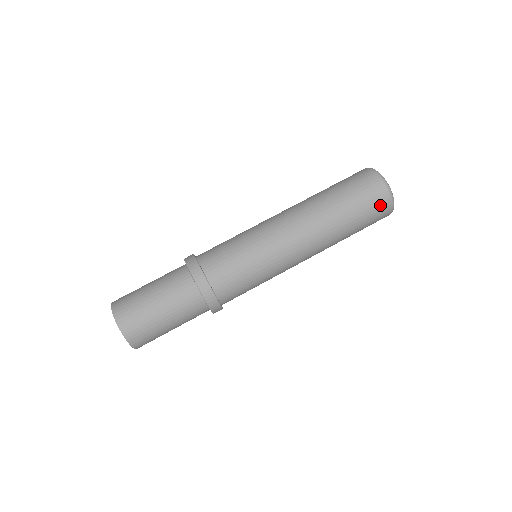
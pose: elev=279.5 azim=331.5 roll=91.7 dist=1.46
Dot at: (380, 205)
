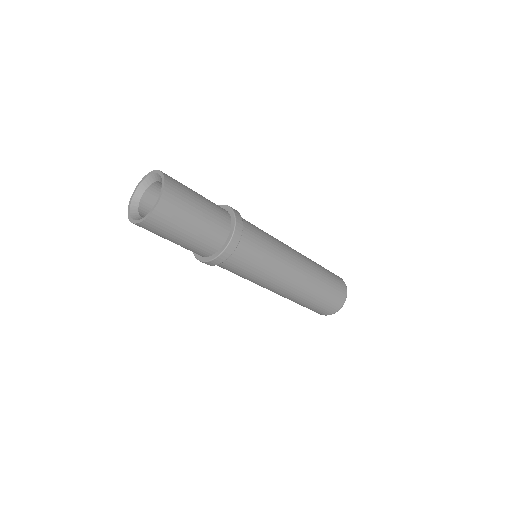
Dot at: (341, 283)
